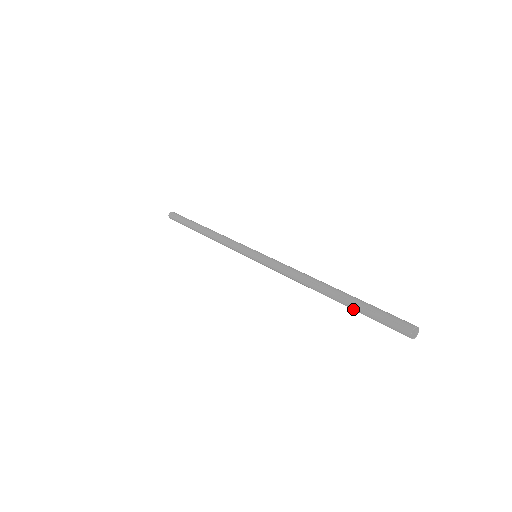
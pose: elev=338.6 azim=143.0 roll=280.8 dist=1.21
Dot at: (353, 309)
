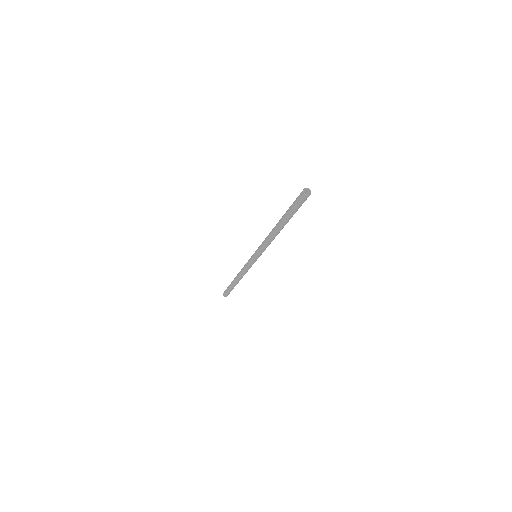
Dot at: (286, 214)
